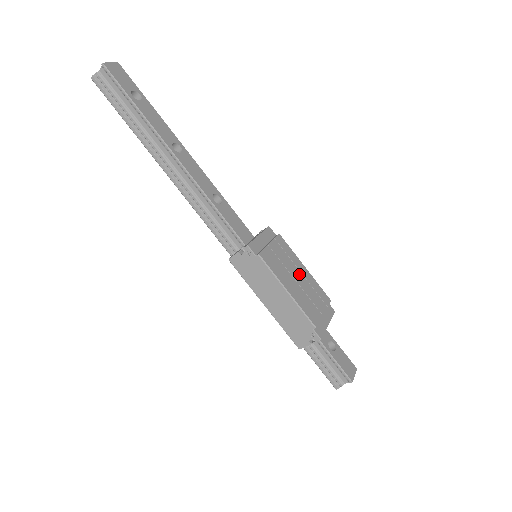
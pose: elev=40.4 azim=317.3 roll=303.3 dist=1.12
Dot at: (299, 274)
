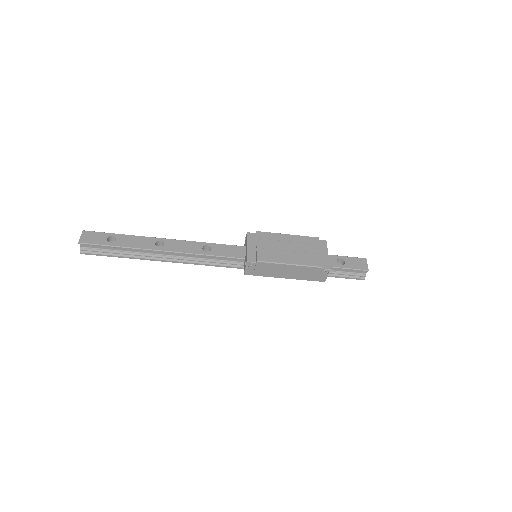
Dot at: (288, 244)
